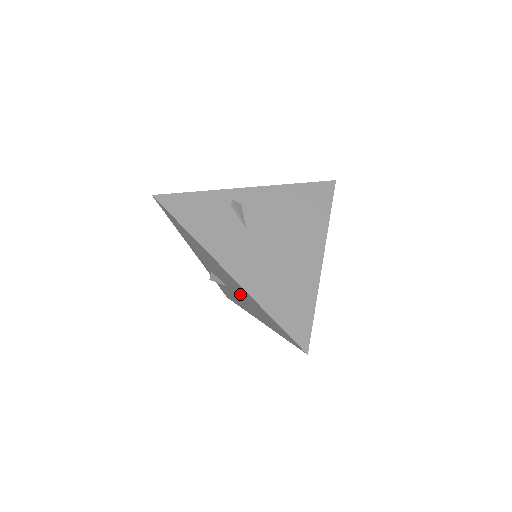
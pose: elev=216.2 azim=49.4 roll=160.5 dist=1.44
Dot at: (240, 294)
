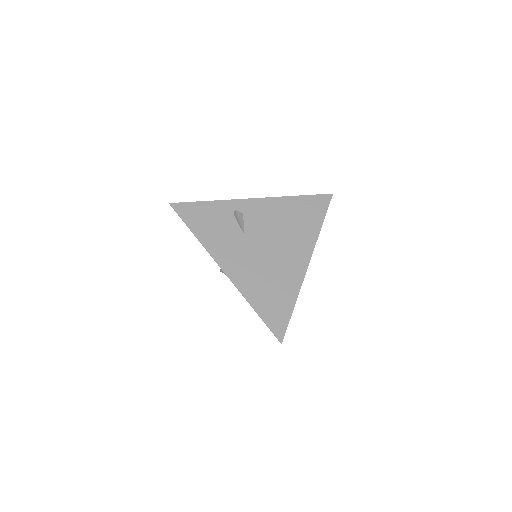
Dot at: occluded
